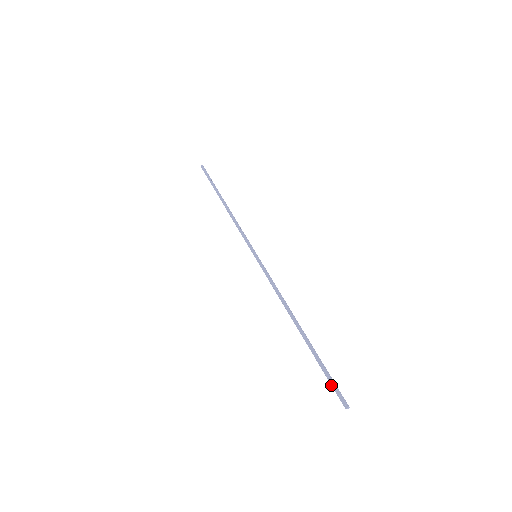
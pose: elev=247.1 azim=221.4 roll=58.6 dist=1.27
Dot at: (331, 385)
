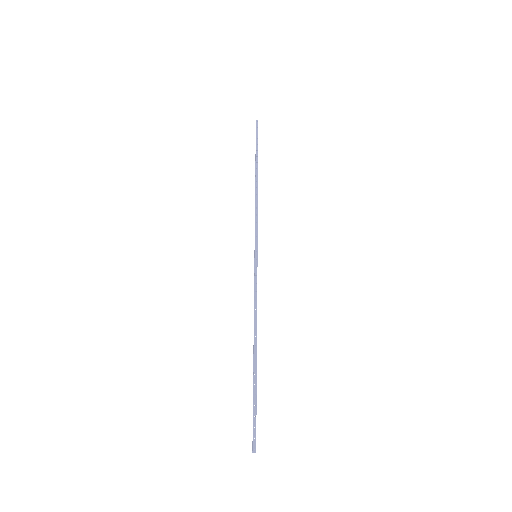
Dot at: (253, 423)
